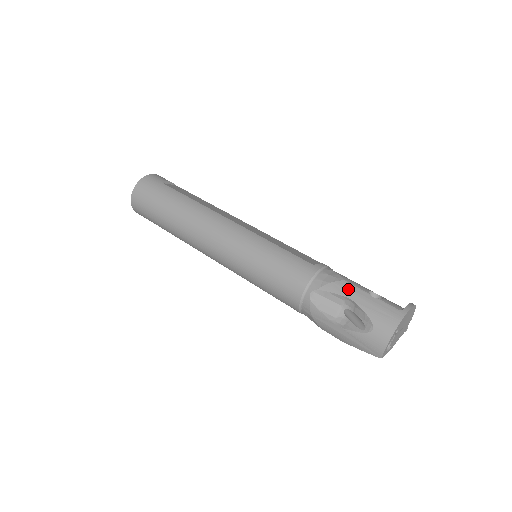
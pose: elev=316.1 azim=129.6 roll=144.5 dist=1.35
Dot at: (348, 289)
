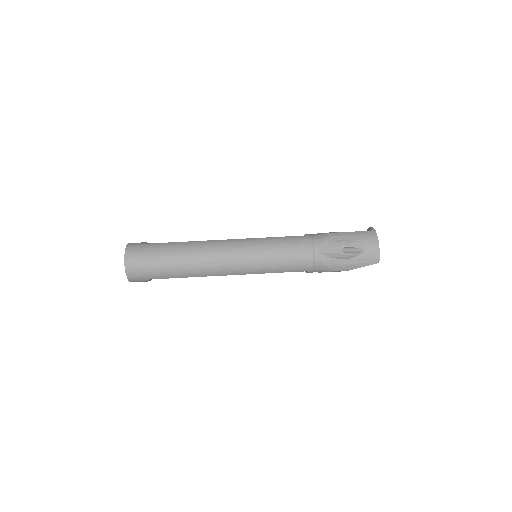
Dot at: (337, 235)
